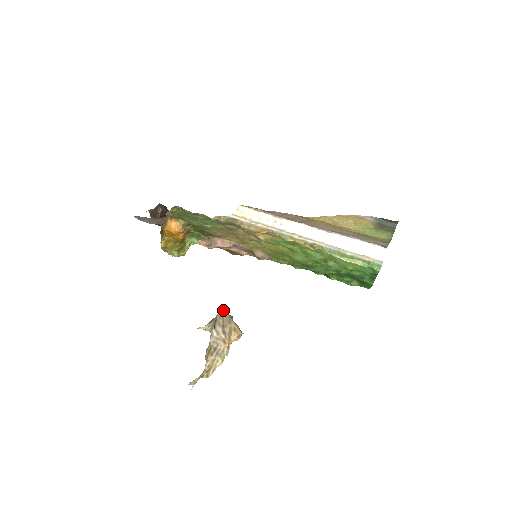
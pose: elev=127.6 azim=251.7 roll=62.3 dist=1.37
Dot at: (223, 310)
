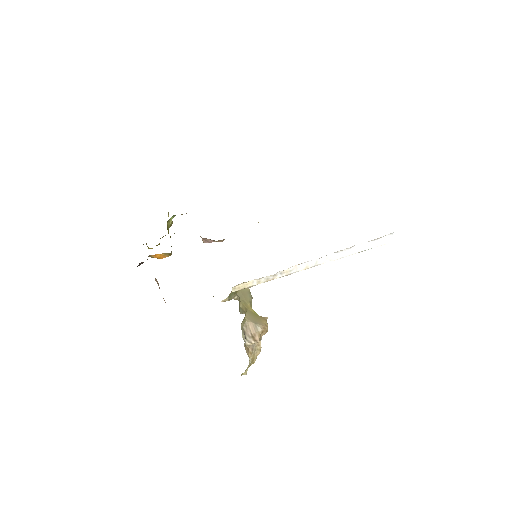
Dot at: (247, 322)
